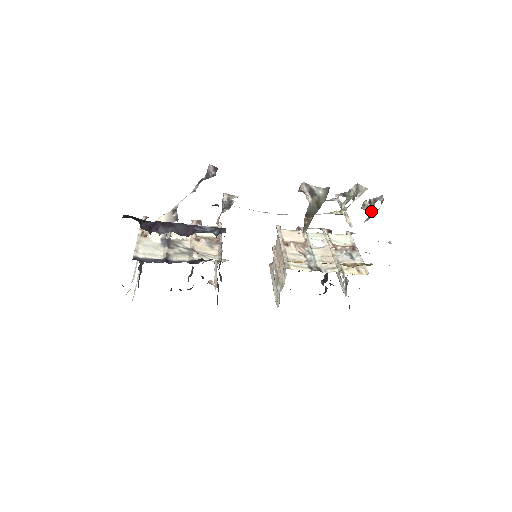
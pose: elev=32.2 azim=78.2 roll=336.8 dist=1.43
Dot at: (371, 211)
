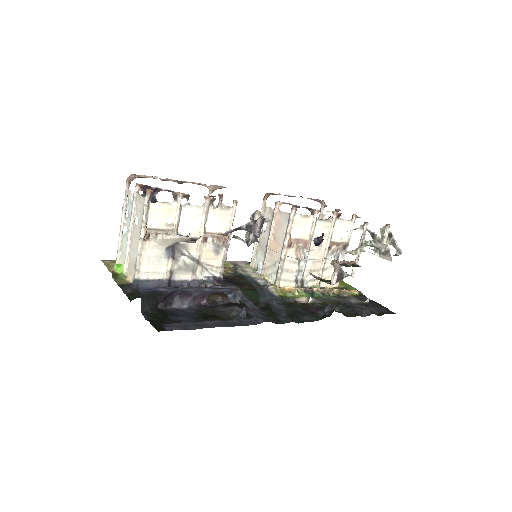
Dot at: occluded
